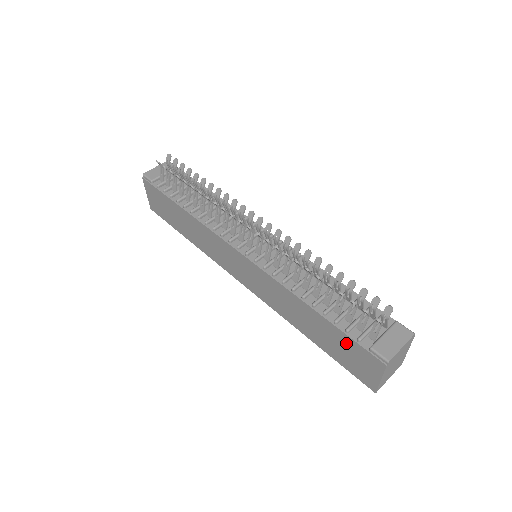
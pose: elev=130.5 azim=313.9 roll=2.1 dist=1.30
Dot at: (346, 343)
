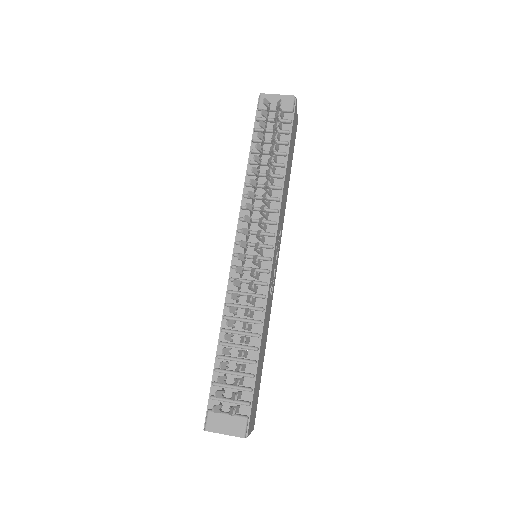
Dot at: occluded
